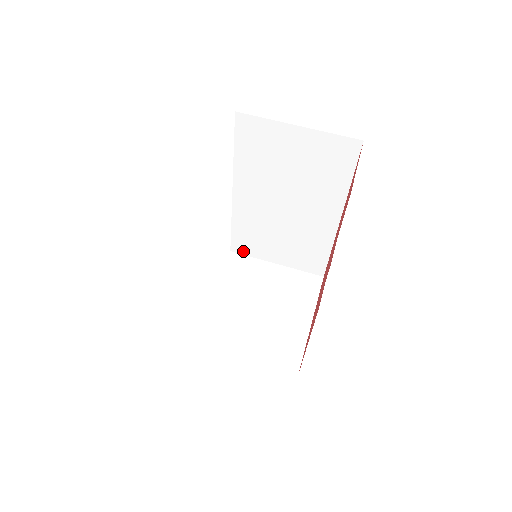
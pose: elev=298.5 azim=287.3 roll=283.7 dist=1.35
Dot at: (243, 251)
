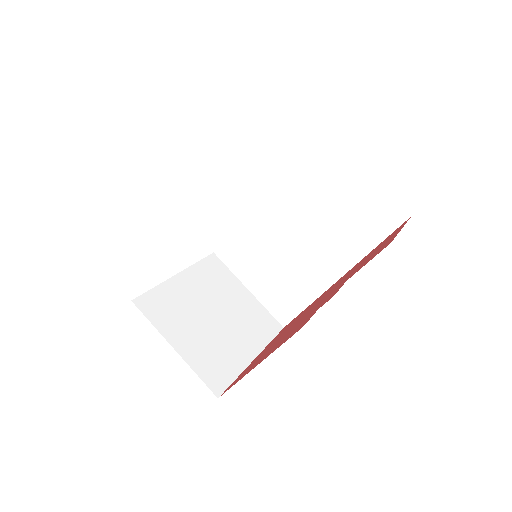
Dot at: (226, 259)
